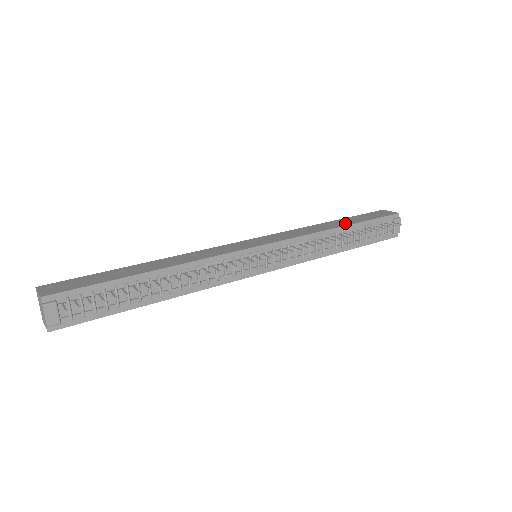
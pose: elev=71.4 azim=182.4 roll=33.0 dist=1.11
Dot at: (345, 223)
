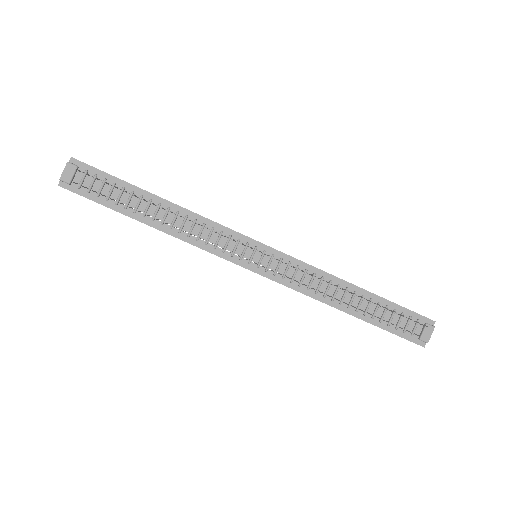
Dot at: occluded
